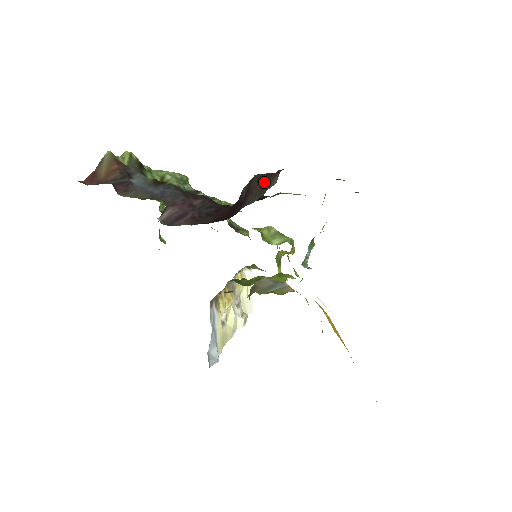
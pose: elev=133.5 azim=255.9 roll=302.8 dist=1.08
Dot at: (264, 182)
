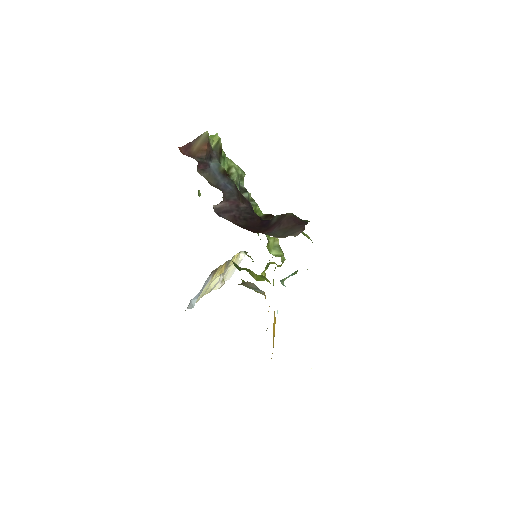
Dot at: (291, 225)
